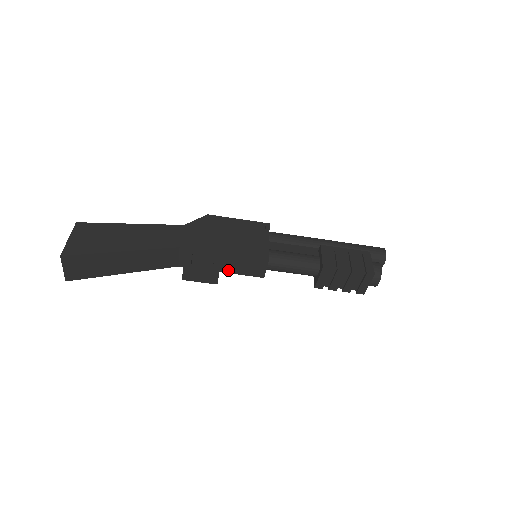
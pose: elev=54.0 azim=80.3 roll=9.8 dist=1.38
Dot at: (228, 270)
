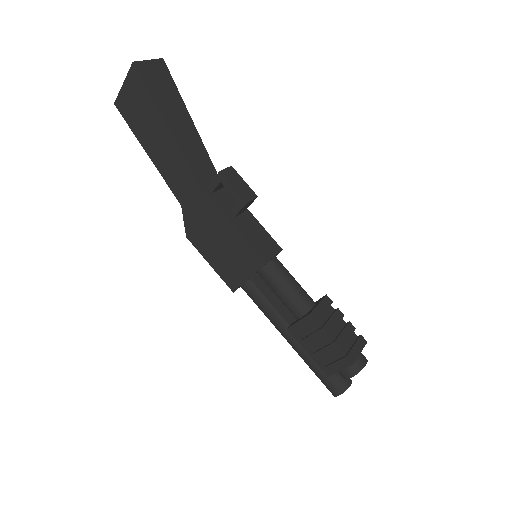
Dot at: (239, 227)
